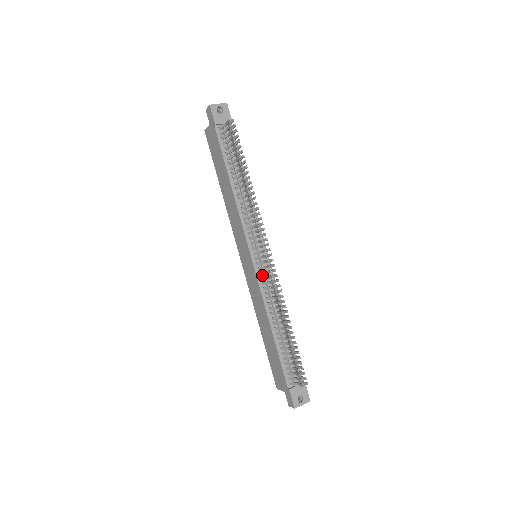
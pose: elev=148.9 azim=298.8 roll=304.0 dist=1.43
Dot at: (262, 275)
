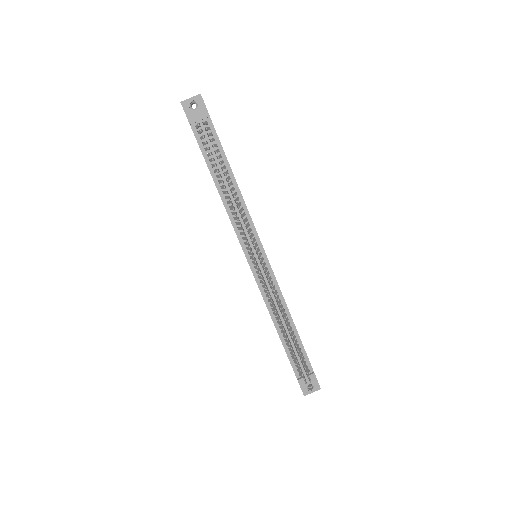
Dot at: occluded
